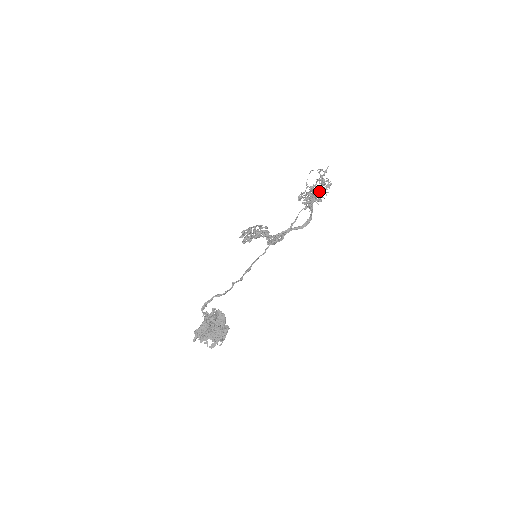
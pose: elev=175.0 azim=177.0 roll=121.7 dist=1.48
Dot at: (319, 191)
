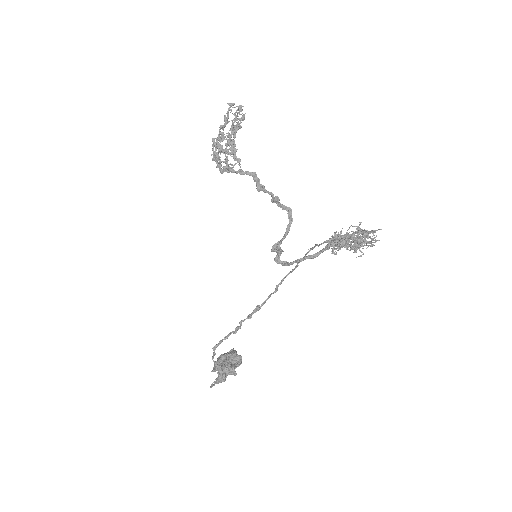
Dot at: (358, 248)
